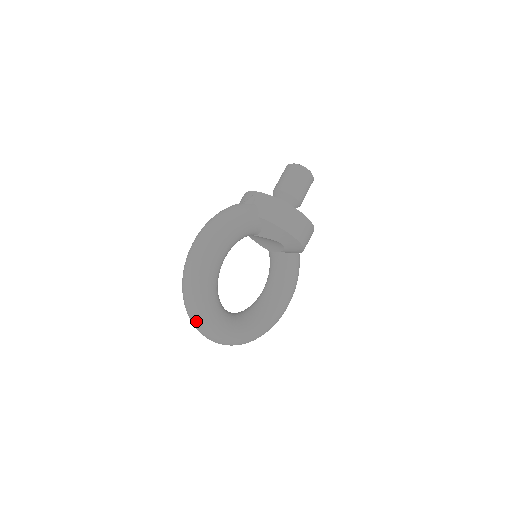
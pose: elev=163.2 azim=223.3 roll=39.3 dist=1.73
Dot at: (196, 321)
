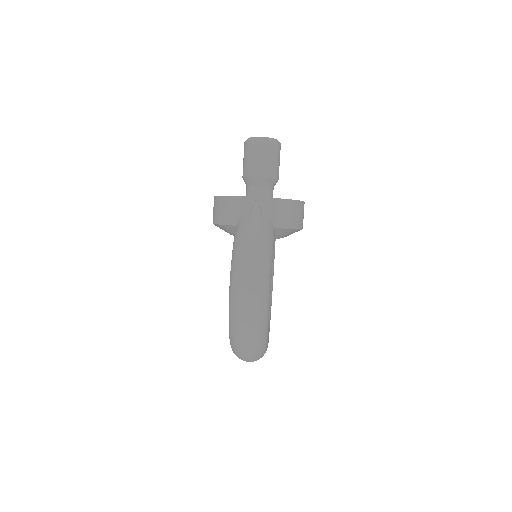
Dot at: (254, 360)
